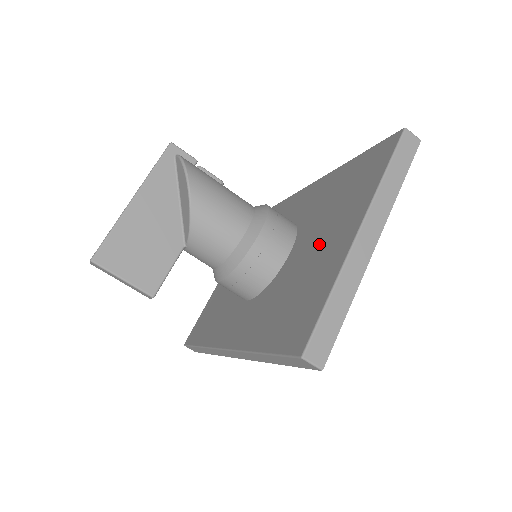
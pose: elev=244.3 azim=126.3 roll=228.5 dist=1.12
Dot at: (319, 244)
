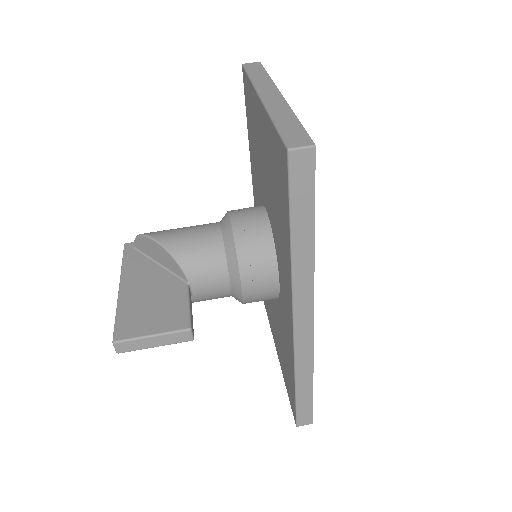
Dot at: (263, 160)
